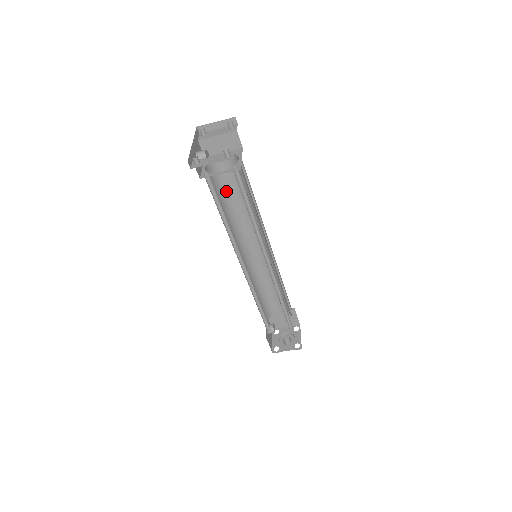
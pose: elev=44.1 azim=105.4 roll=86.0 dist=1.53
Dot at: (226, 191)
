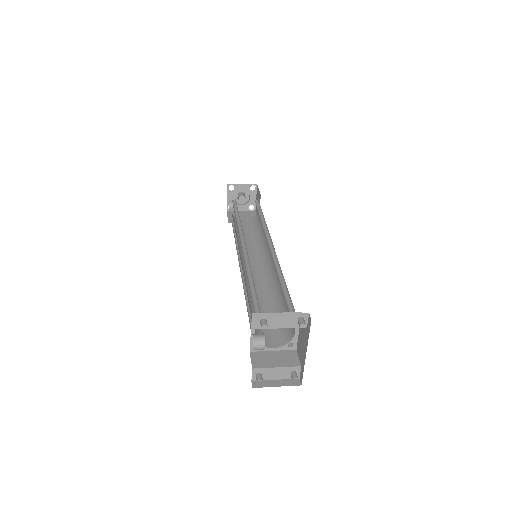
Dot at: occluded
